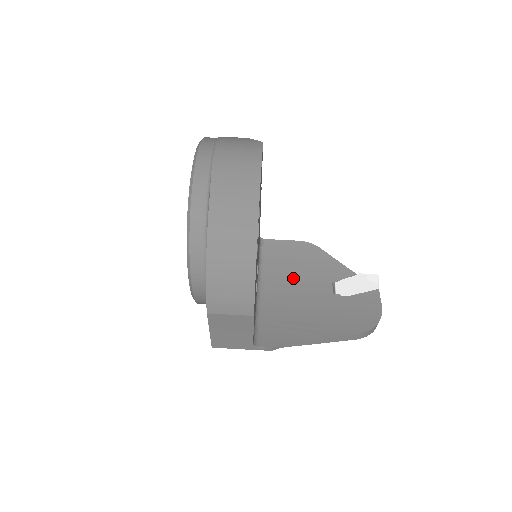
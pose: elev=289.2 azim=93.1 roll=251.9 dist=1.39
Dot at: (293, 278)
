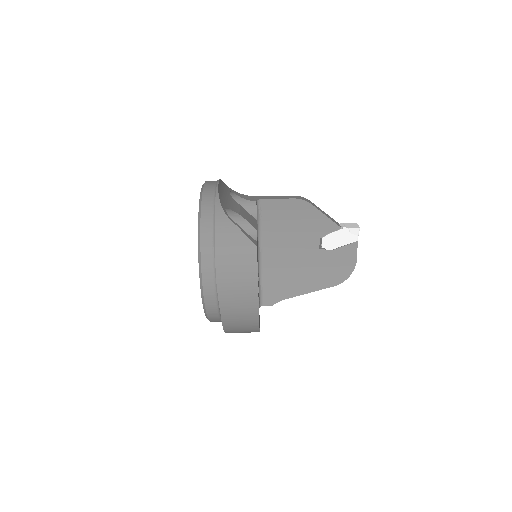
Dot at: (287, 237)
